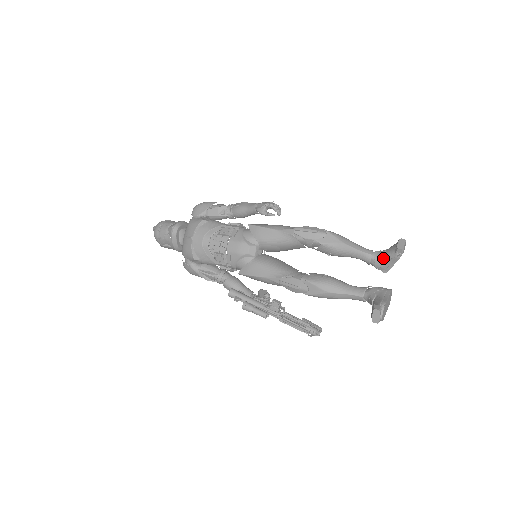
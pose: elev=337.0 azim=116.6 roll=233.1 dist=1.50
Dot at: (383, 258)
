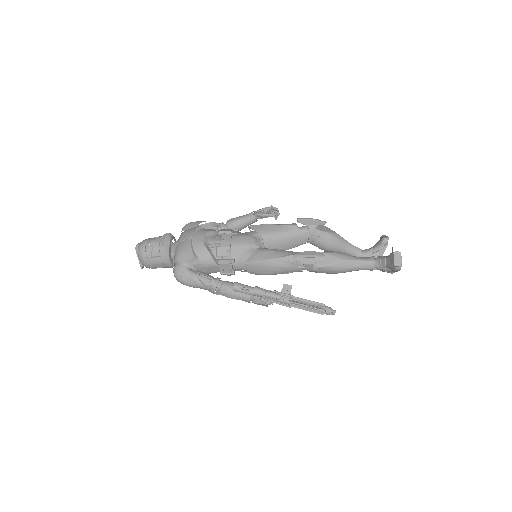
Dot at: (372, 251)
